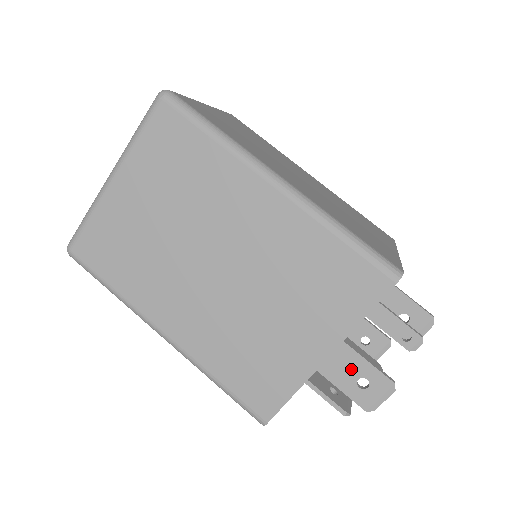
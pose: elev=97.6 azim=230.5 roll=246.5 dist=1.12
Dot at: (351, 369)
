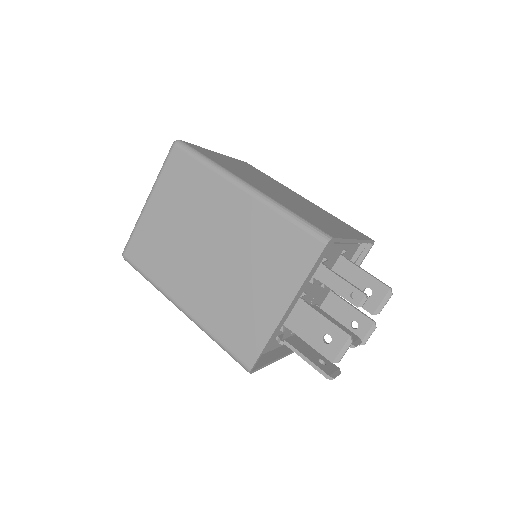
Dot at: (317, 328)
